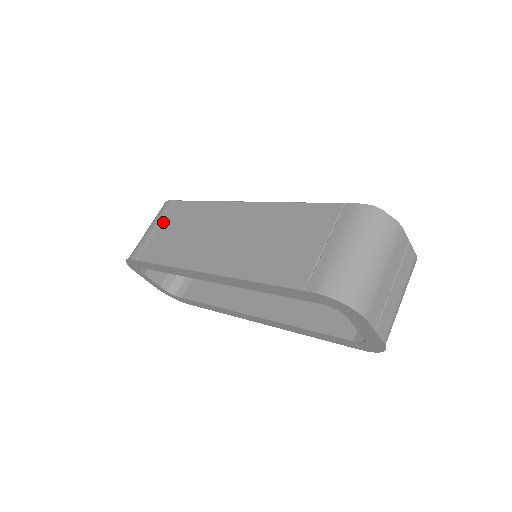
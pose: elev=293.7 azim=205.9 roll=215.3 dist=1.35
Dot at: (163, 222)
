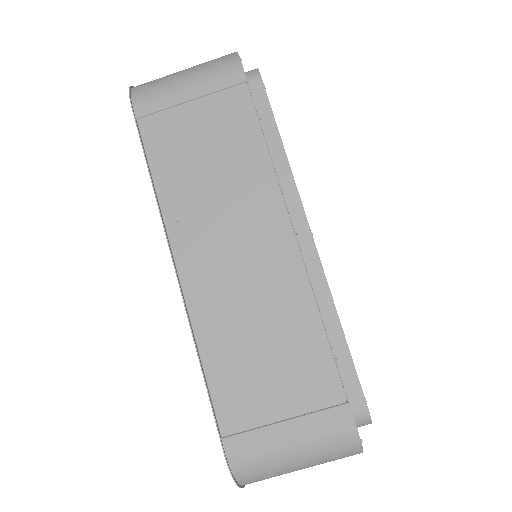
Dot at: (206, 102)
